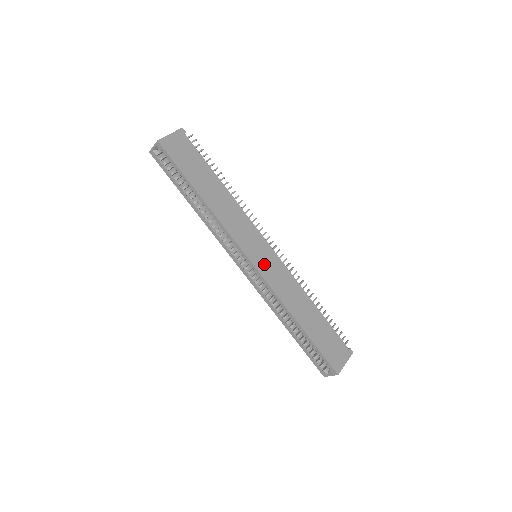
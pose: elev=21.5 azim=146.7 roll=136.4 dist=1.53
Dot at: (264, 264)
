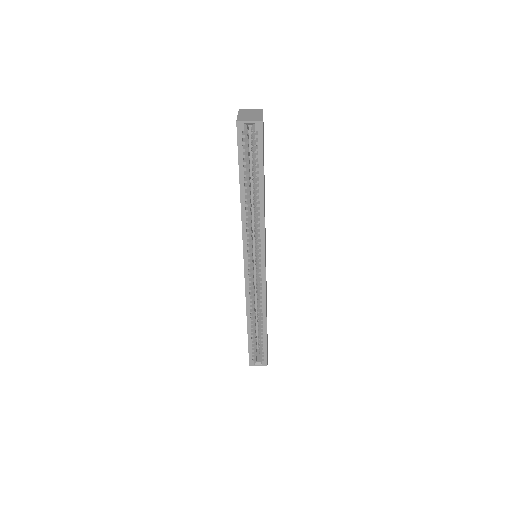
Dot at: occluded
